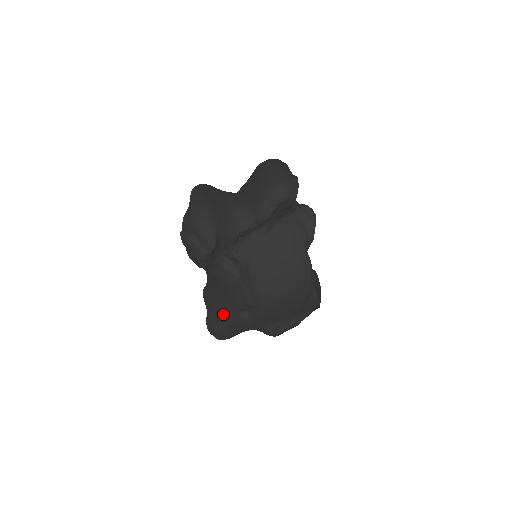
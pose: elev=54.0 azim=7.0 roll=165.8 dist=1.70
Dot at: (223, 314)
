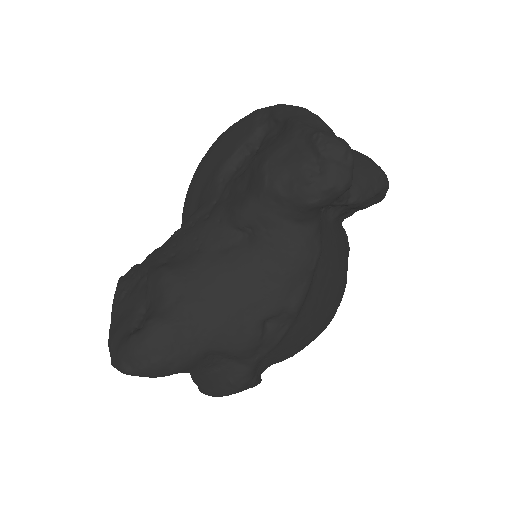
Dot at: (219, 316)
